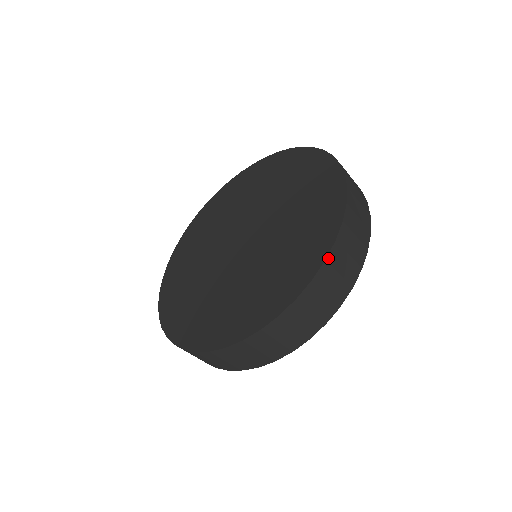
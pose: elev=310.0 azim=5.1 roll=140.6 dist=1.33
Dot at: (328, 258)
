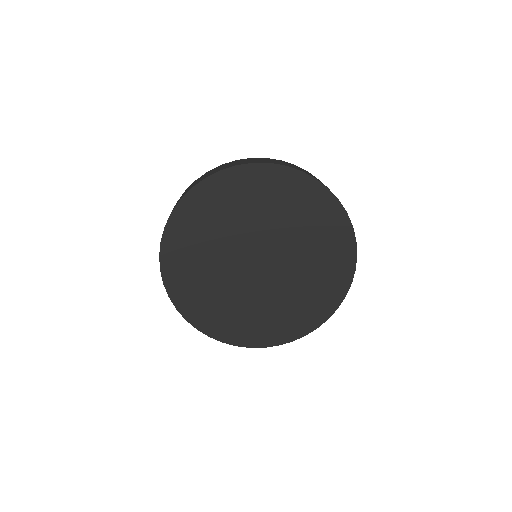
Dot at: occluded
